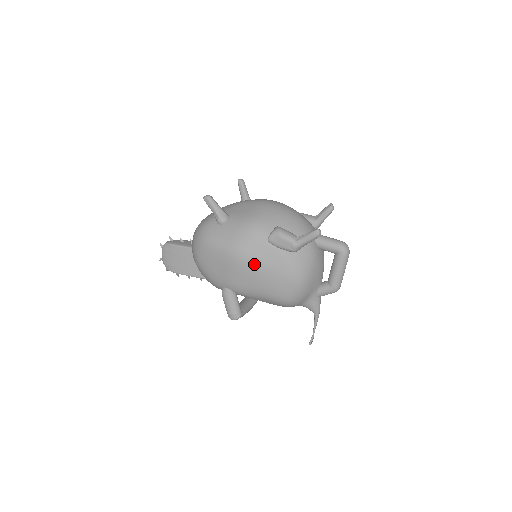
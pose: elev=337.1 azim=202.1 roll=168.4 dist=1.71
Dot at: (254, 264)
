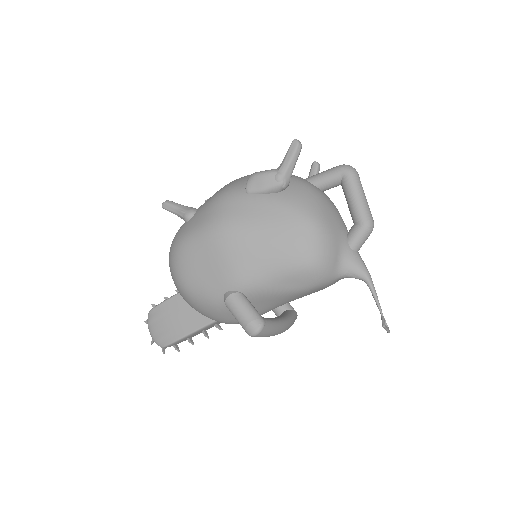
Dot at: (243, 227)
